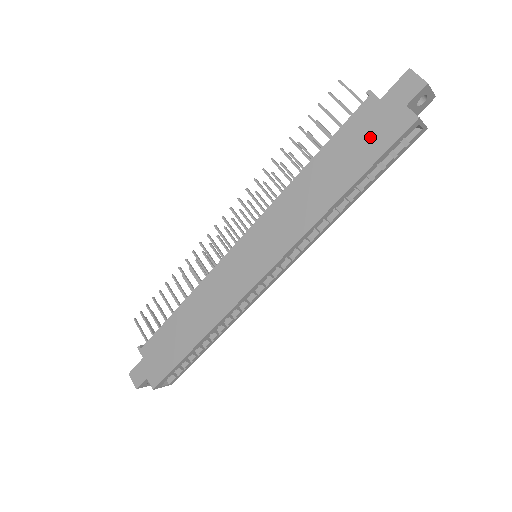
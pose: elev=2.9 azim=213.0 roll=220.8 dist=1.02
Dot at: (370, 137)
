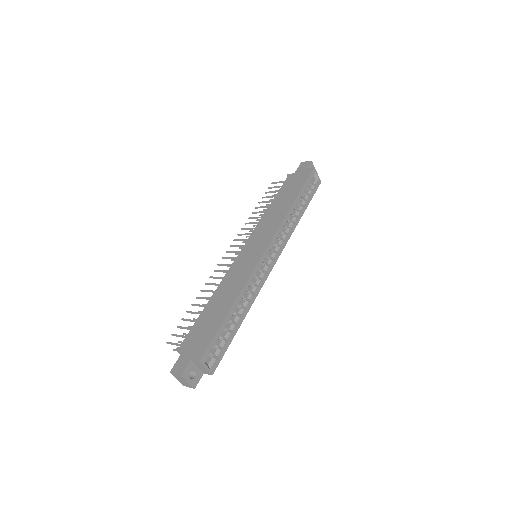
Dot at: (297, 182)
